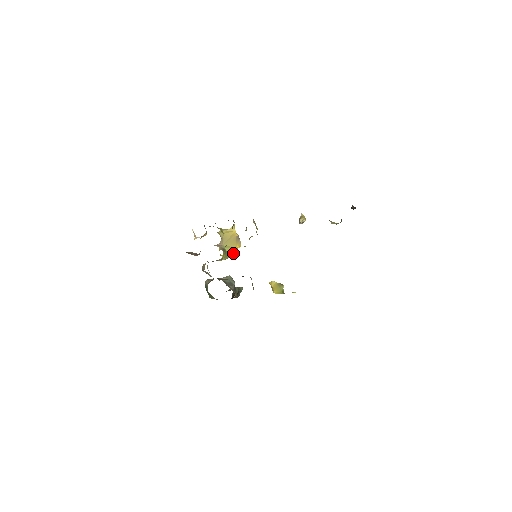
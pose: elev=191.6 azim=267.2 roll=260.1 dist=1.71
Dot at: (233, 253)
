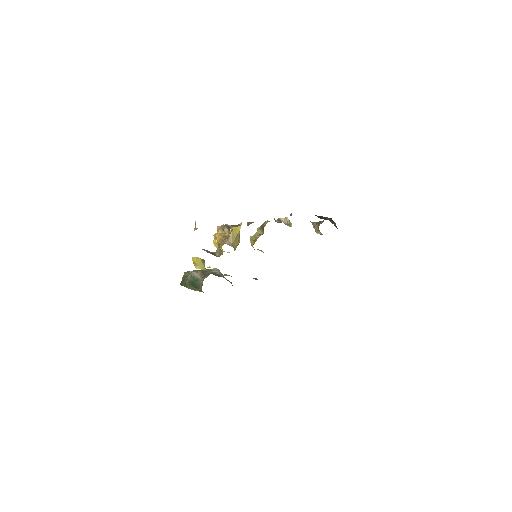
Dot at: occluded
